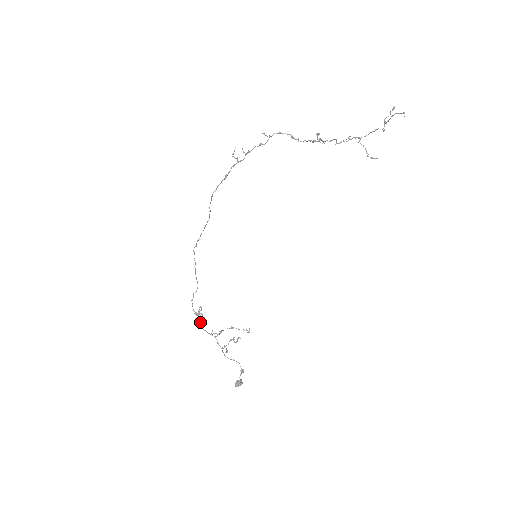
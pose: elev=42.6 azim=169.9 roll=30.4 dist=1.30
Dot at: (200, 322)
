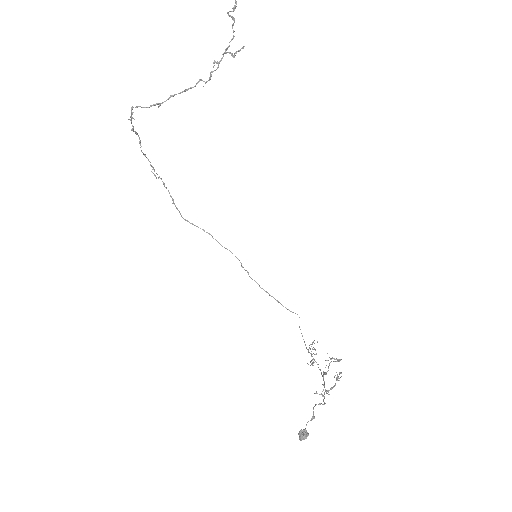
Dot at: (311, 360)
